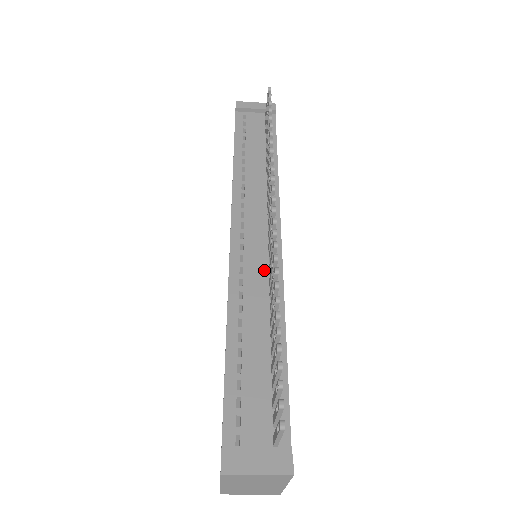
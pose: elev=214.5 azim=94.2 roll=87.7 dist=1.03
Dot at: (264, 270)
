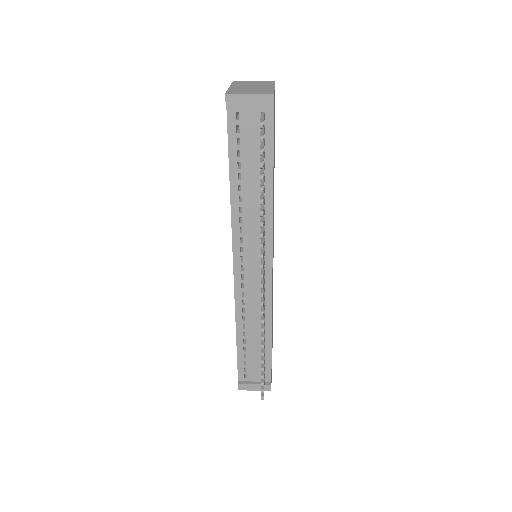
Dot at: (259, 294)
